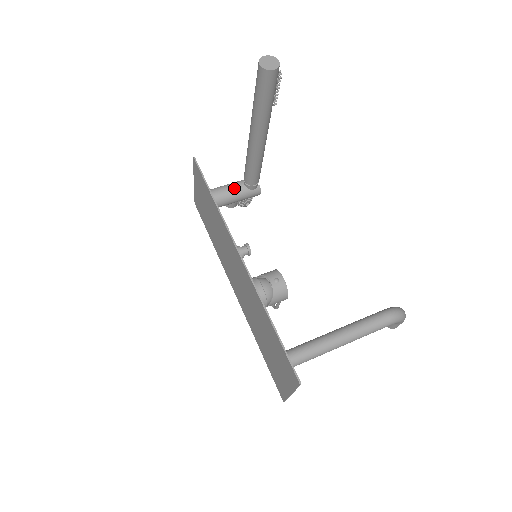
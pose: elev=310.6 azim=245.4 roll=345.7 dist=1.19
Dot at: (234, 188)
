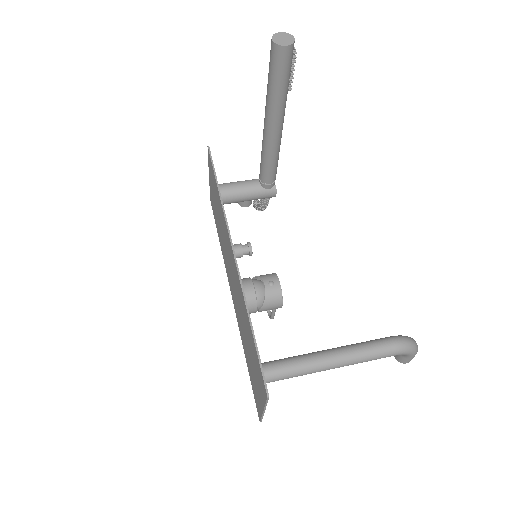
Dot at: (248, 185)
